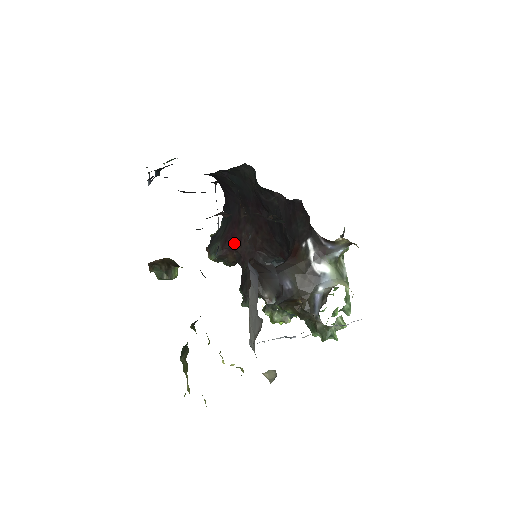
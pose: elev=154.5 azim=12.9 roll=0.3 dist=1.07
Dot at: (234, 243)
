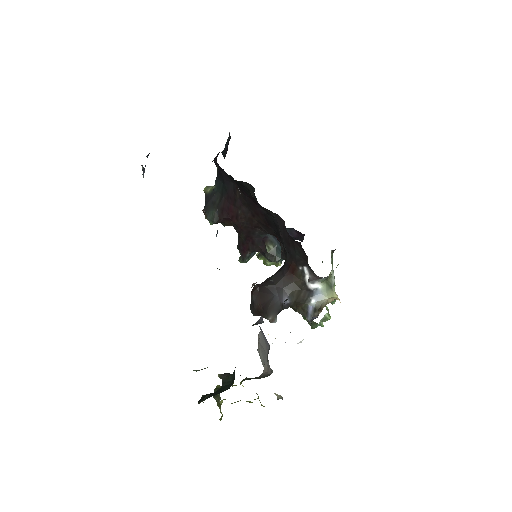
Dot at: (231, 216)
